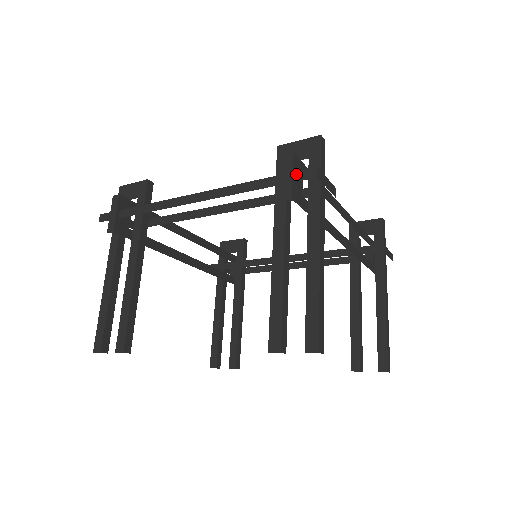
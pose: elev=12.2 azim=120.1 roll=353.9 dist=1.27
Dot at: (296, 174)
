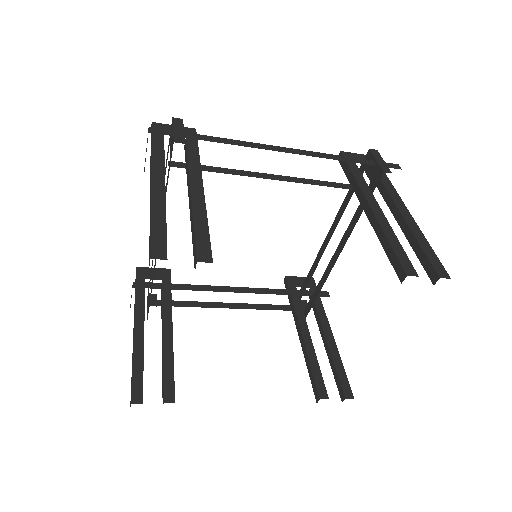
Dot at: (384, 163)
